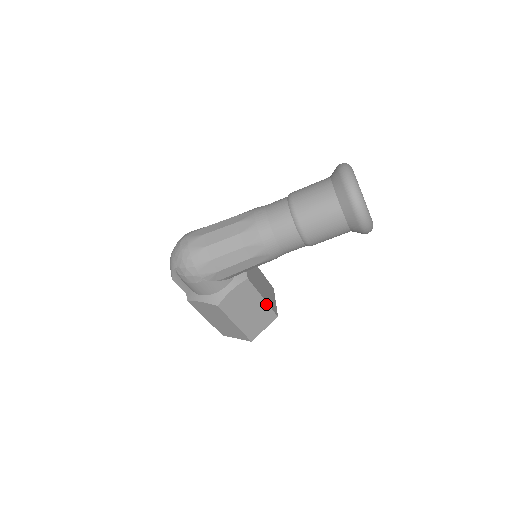
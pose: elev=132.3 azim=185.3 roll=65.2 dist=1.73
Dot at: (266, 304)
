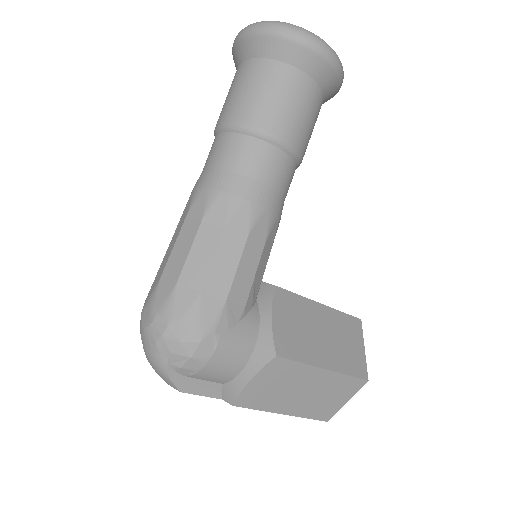
Dot at: (331, 310)
